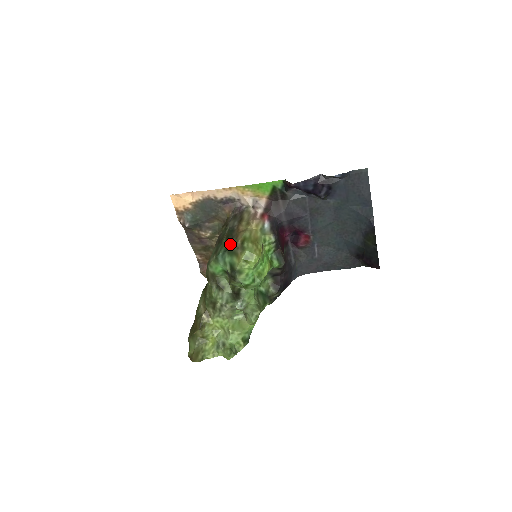
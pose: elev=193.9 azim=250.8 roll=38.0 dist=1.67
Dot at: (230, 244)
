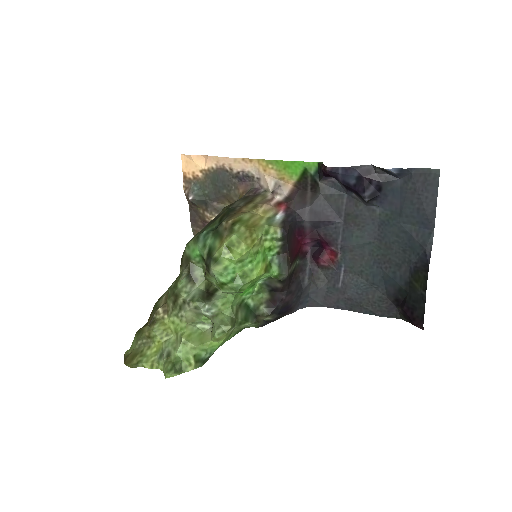
Dot at: (220, 223)
